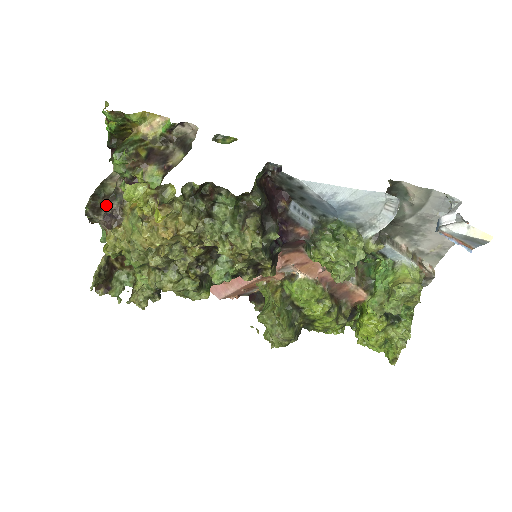
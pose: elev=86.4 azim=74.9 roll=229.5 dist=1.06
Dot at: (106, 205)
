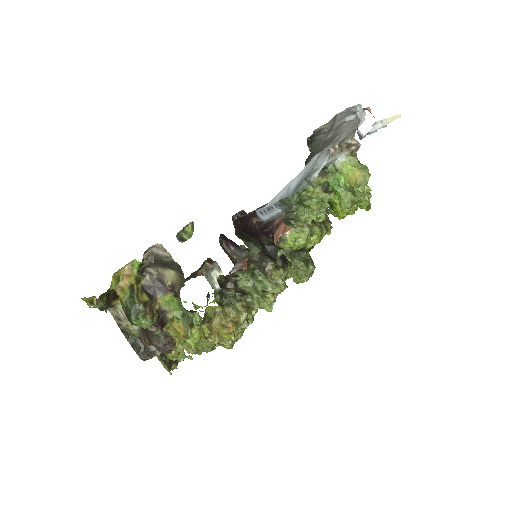
Dot at: occluded
